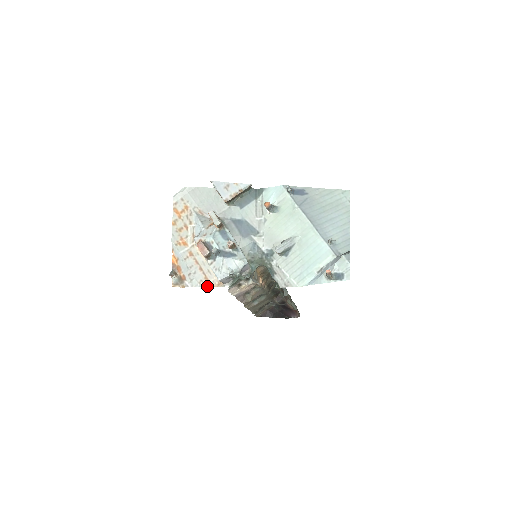
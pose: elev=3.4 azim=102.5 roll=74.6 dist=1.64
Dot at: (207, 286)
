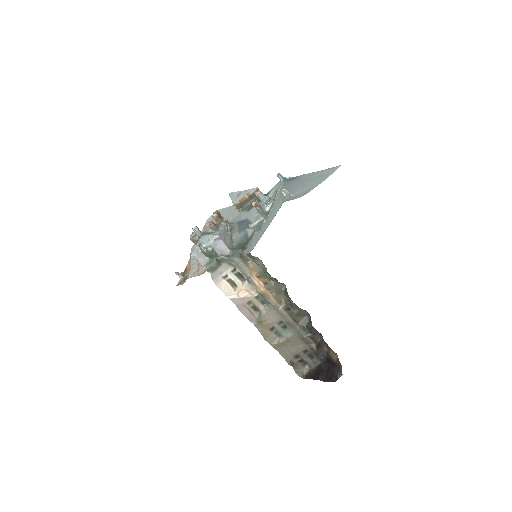
Dot at: (195, 276)
